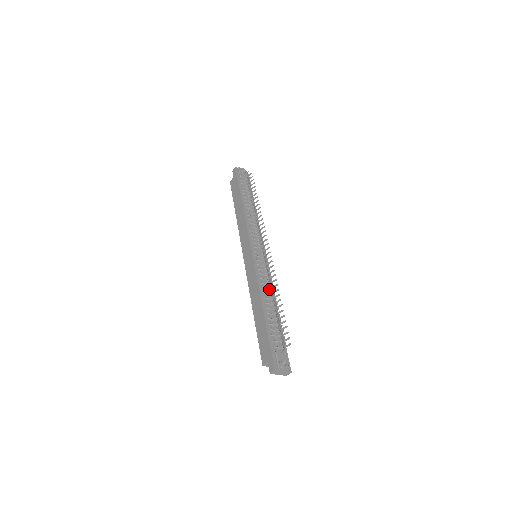
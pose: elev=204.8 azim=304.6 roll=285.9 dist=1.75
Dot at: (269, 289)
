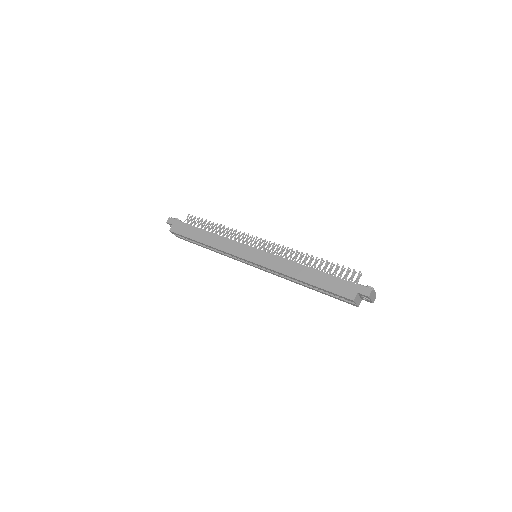
Dot at: occluded
